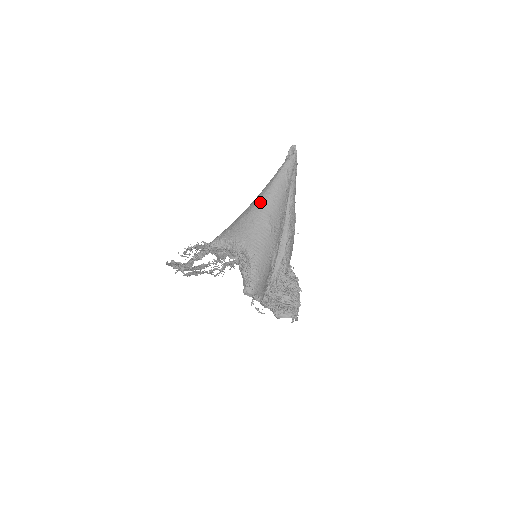
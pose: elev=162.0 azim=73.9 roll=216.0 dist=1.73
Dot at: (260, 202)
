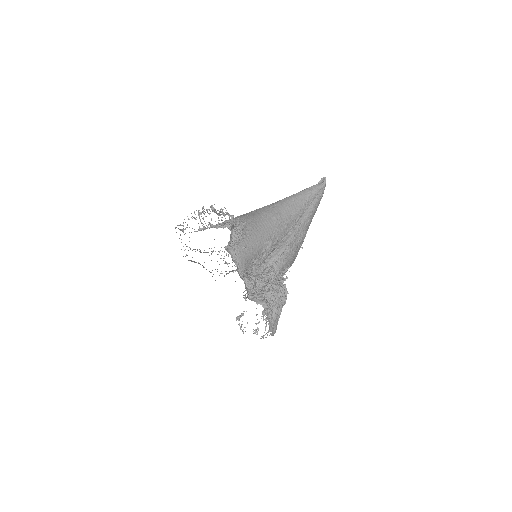
Dot at: (276, 203)
